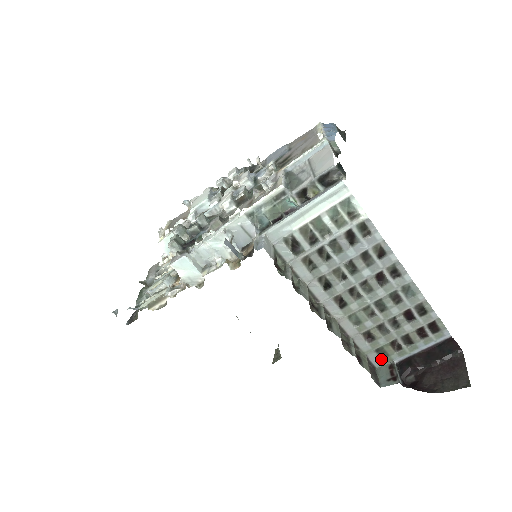
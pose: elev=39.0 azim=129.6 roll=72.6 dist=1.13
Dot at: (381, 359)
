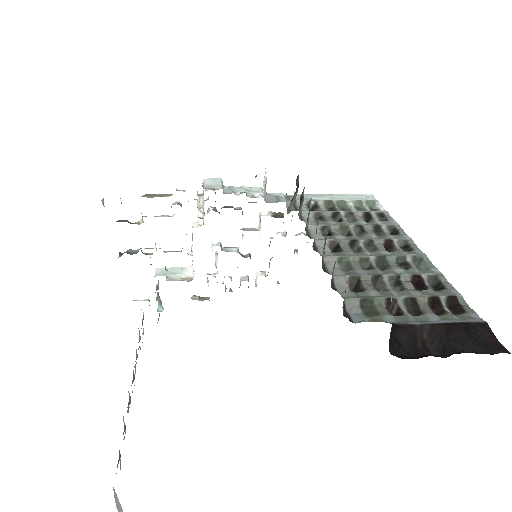
Dot at: (365, 316)
